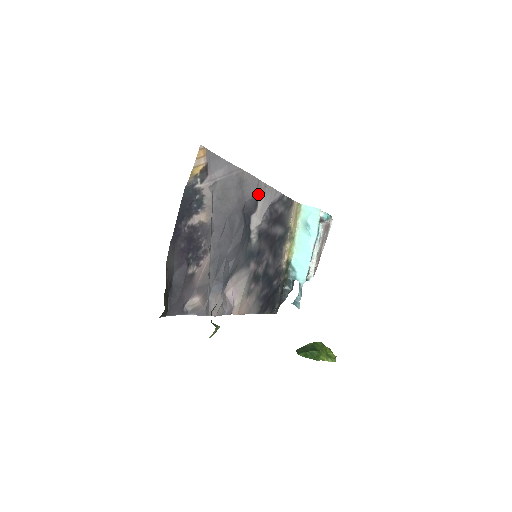
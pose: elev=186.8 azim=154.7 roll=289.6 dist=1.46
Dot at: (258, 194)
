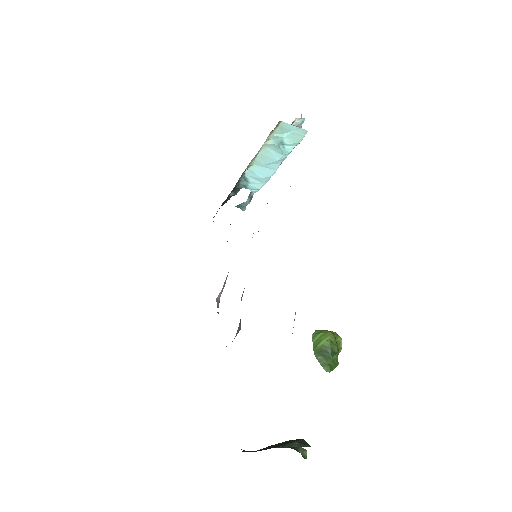
Dot at: occluded
